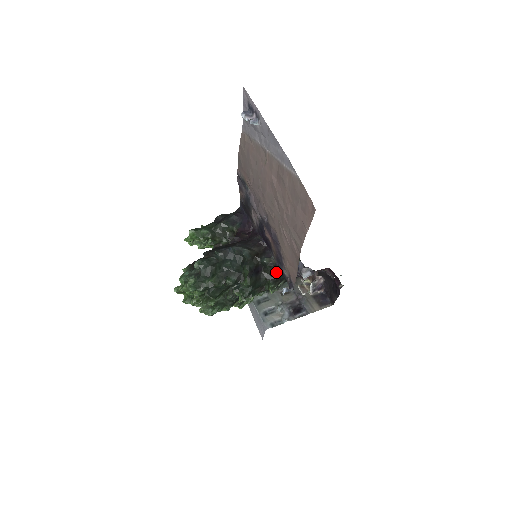
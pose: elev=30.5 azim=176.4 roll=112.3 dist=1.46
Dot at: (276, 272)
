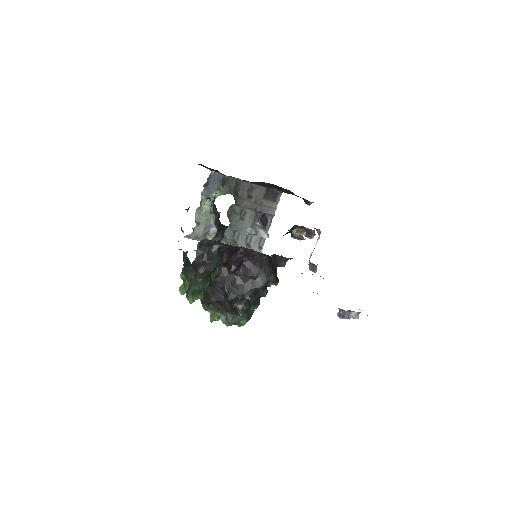
Dot at: occluded
